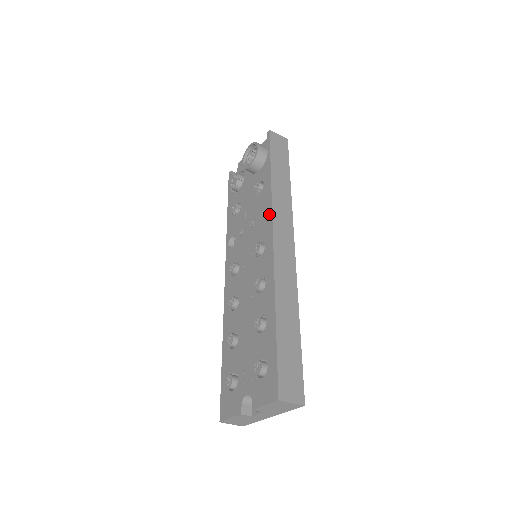
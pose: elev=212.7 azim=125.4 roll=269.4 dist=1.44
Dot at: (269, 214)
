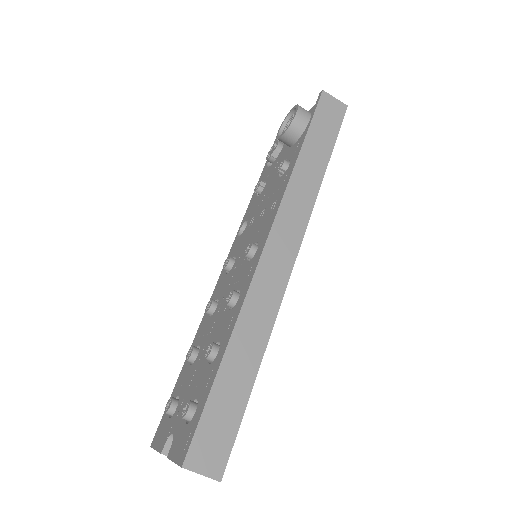
Dot at: (276, 208)
